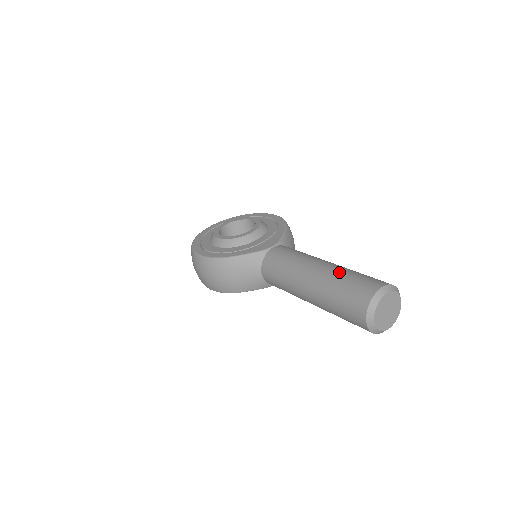
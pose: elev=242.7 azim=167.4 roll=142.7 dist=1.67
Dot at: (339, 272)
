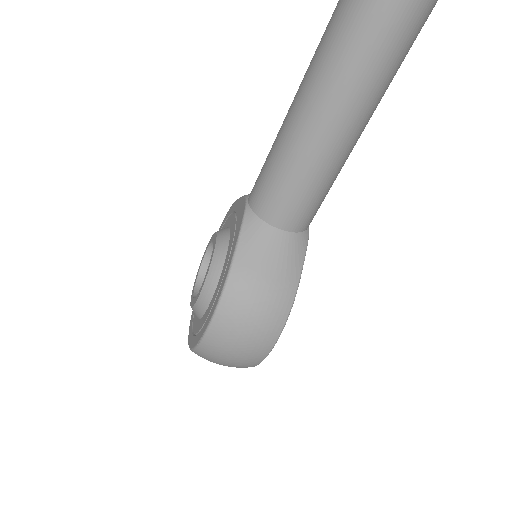
Dot at: (314, 54)
